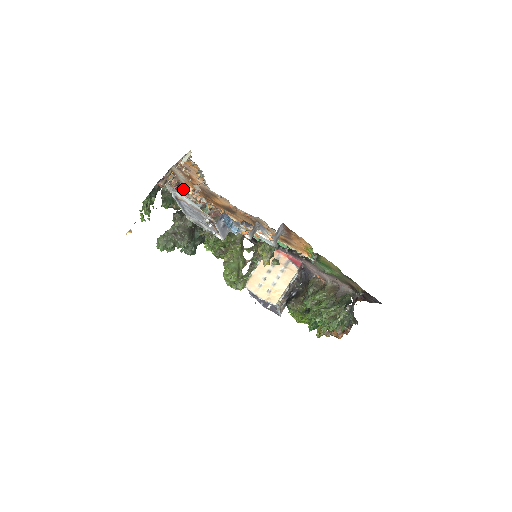
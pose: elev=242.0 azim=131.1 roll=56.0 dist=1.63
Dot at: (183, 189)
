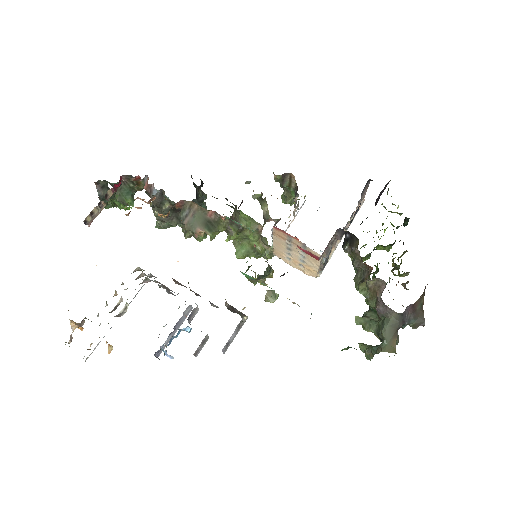
Dot at: occluded
